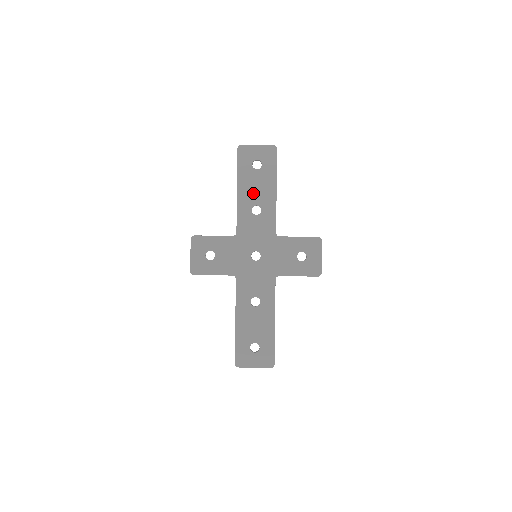
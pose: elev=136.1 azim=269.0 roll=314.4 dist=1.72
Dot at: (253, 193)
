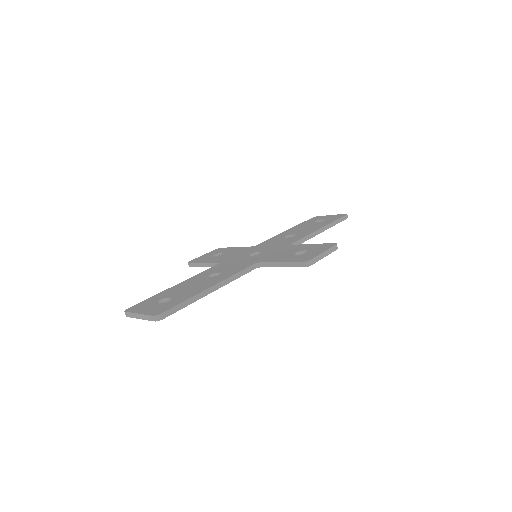
Dot at: (298, 230)
